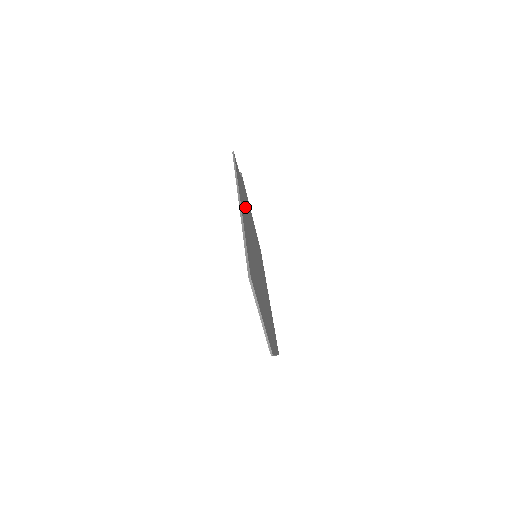
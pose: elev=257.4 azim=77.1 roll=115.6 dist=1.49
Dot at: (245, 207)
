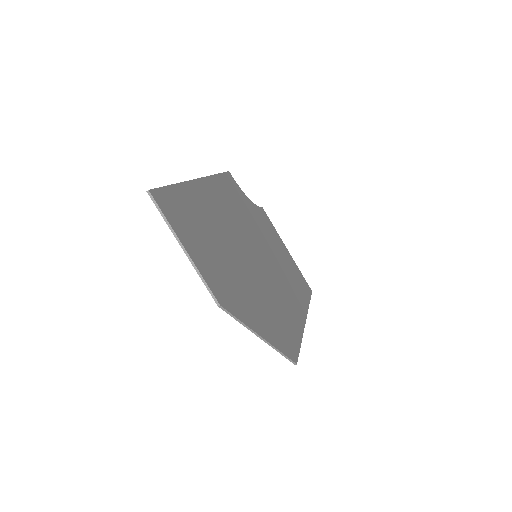
Dot at: (236, 209)
